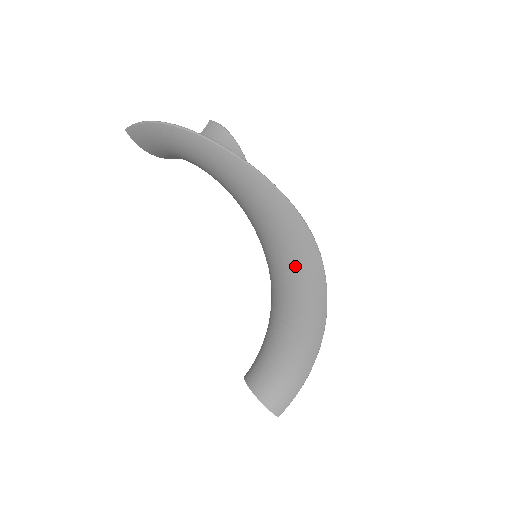
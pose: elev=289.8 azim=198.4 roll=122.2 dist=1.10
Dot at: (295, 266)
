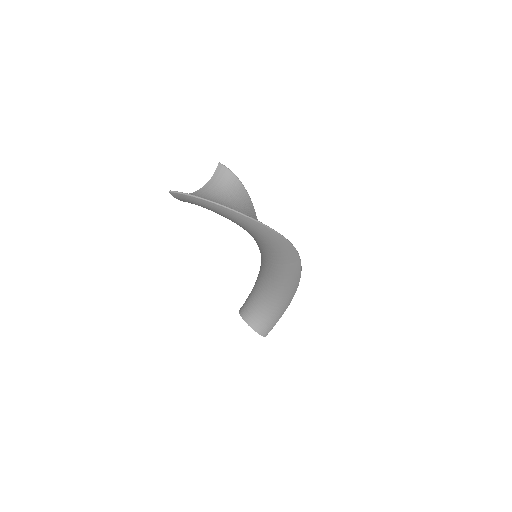
Dot at: (284, 266)
